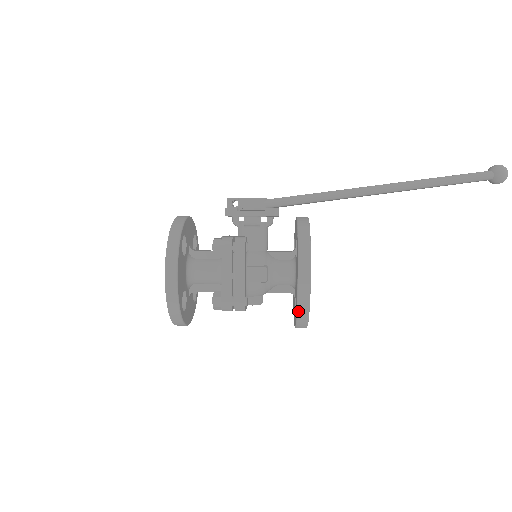
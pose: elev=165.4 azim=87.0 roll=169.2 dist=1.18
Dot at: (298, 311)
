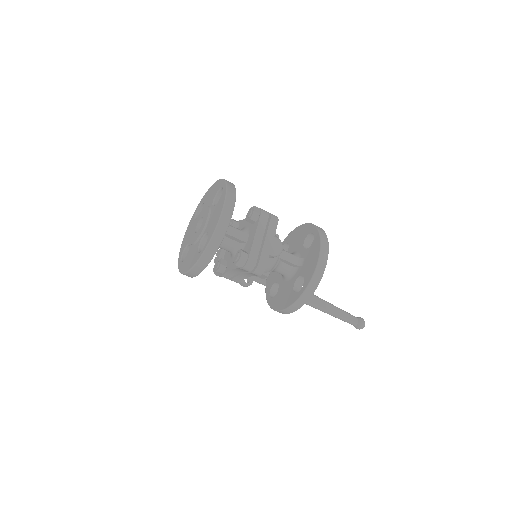
Dot at: (315, 225)
